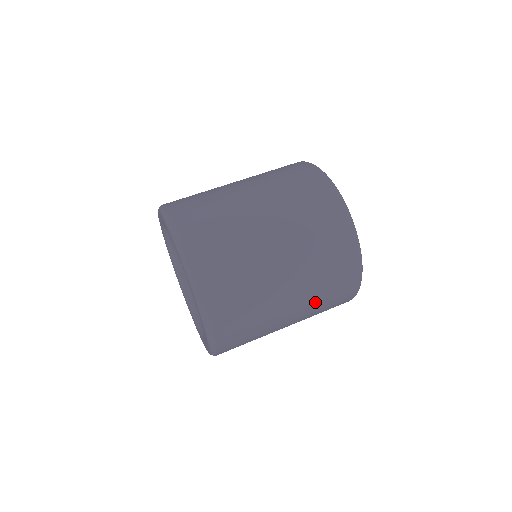
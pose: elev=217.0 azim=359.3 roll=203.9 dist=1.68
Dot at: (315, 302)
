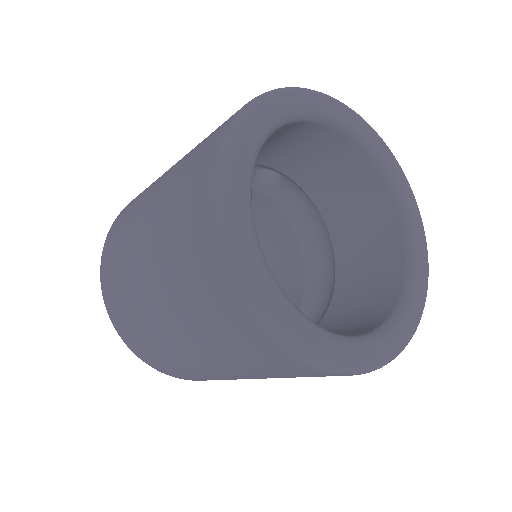
Dot at: (253, 370)
